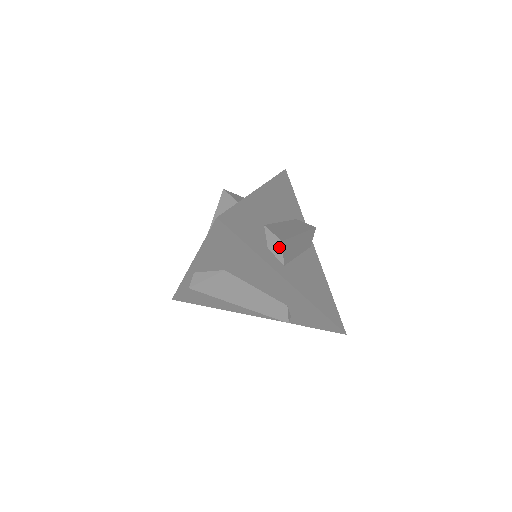
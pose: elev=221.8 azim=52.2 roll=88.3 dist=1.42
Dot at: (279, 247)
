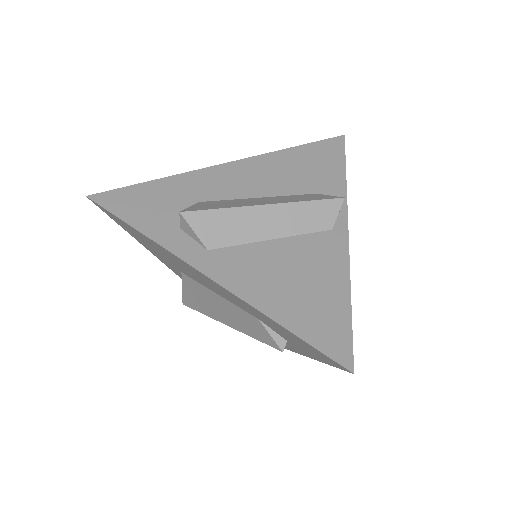
Dot at: (185, 222)
